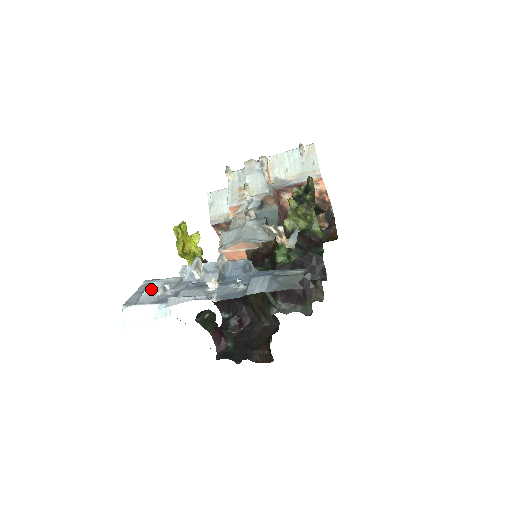
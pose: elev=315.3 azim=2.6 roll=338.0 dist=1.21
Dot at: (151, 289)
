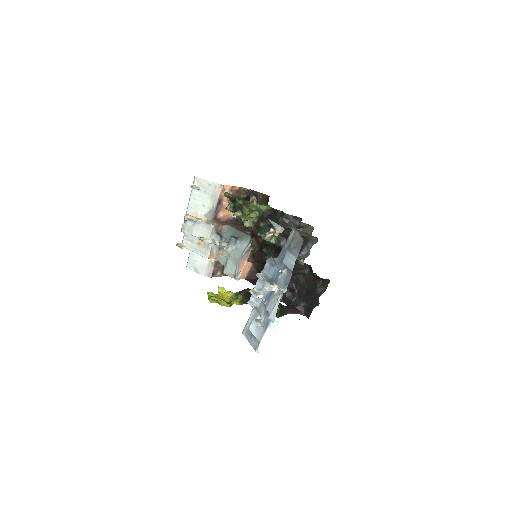
Dot at: (254, 329)
